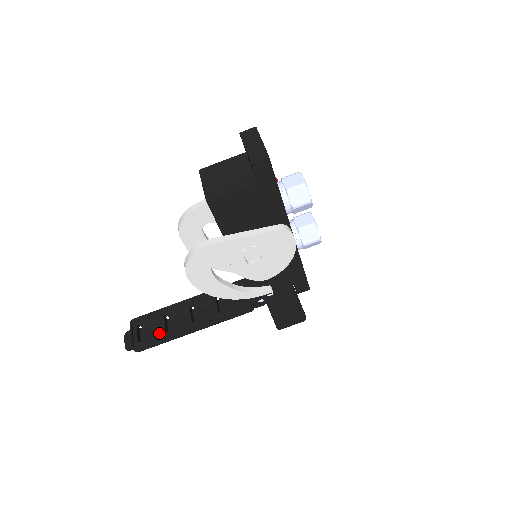
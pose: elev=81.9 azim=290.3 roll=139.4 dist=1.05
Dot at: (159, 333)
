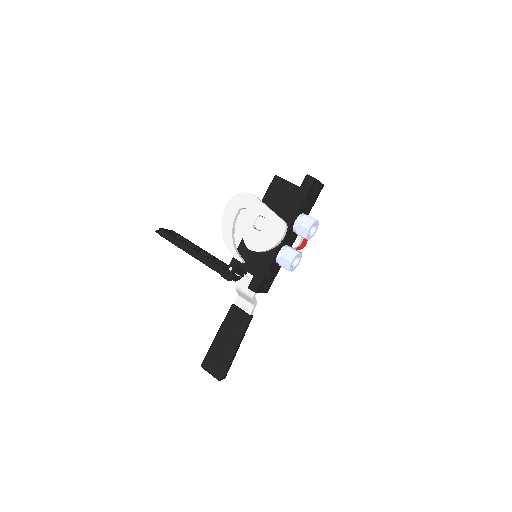
Dot at: occluded
